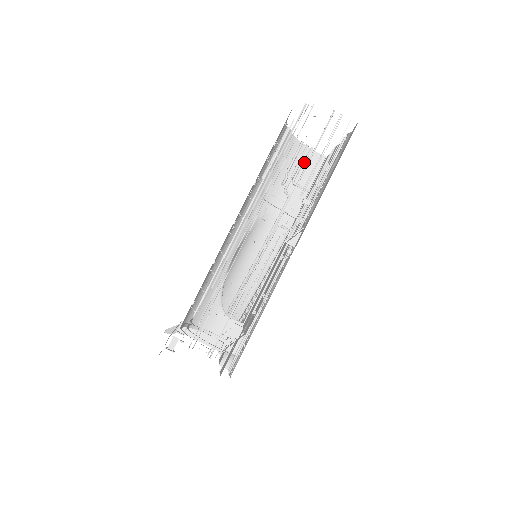
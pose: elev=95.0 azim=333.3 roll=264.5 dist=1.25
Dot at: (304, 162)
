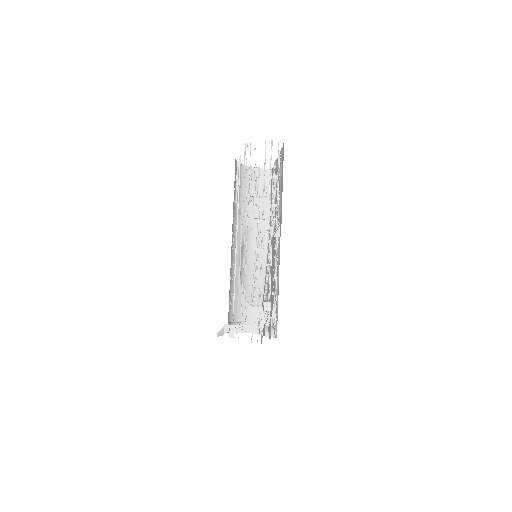
Dot at: (258, 179)
